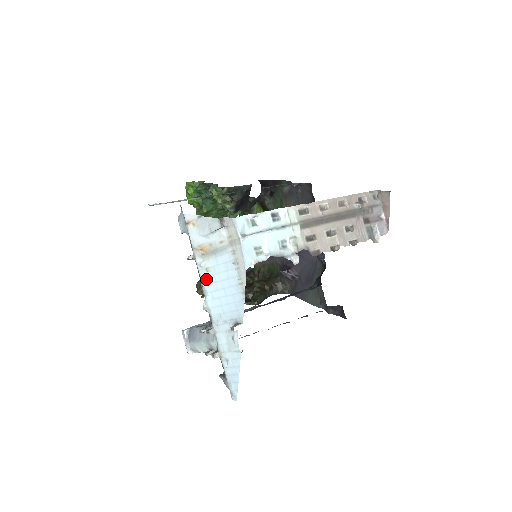
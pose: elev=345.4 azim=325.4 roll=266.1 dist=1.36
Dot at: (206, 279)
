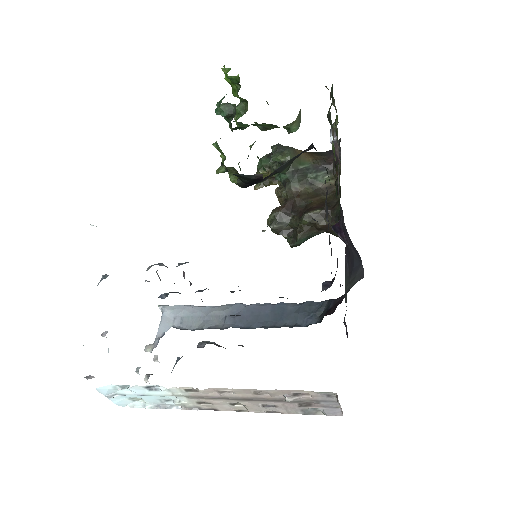
Dot at: occluded
